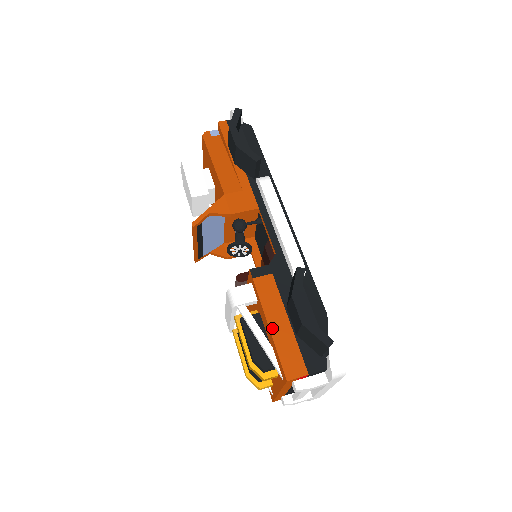
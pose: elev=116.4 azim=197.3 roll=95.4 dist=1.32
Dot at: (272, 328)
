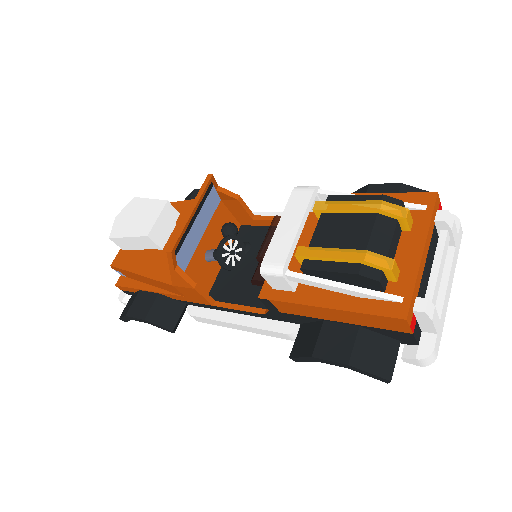
Dot at: occluded
